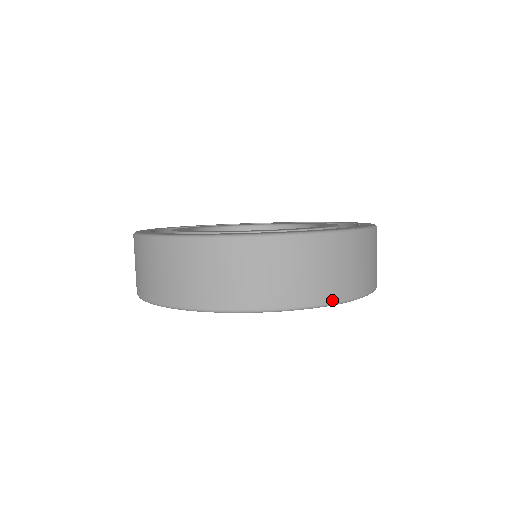
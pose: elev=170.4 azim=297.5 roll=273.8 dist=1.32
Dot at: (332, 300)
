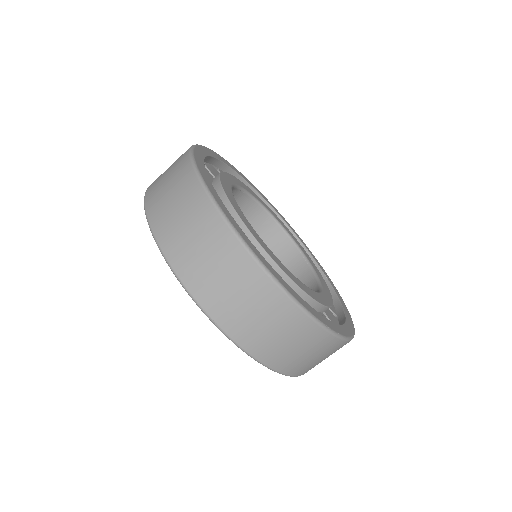
Dot at: occluded
